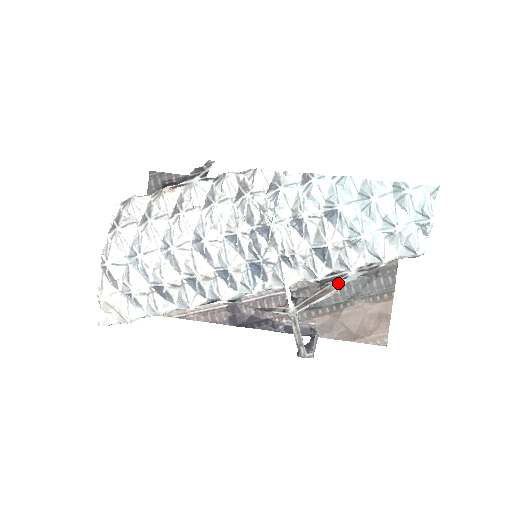
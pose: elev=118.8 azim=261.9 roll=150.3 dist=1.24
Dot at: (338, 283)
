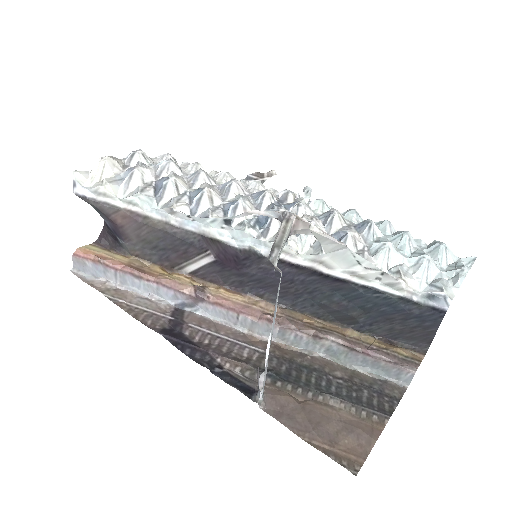
Dot at: (347, 252)
